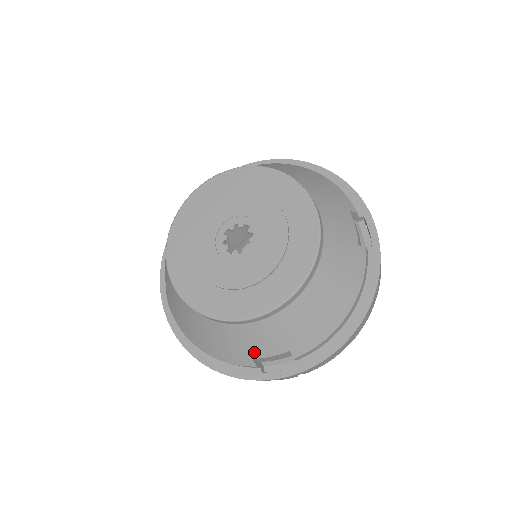
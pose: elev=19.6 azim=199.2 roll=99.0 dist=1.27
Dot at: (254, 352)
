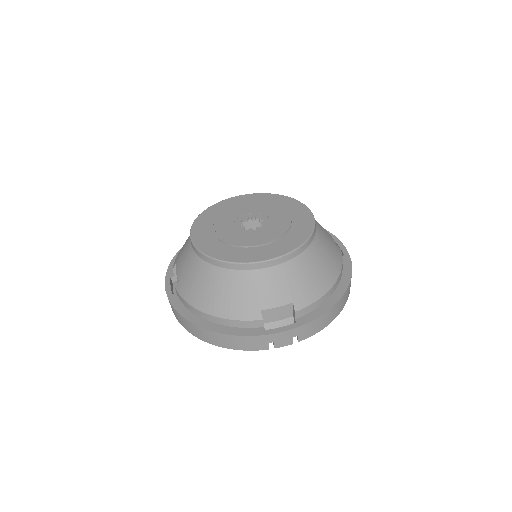
Dot at: (263, 302)
